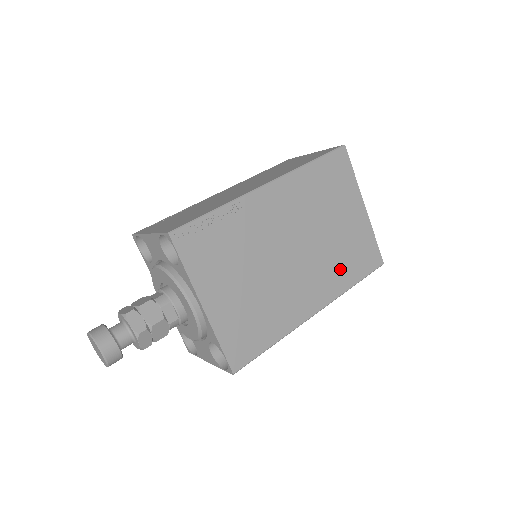
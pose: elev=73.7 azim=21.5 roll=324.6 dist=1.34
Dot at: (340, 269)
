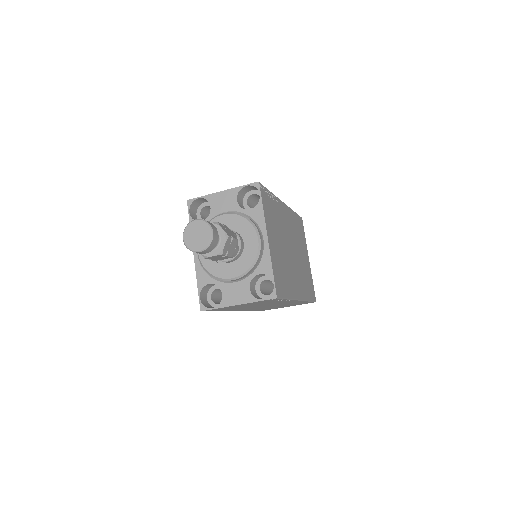
Dot at: (305, 284)
